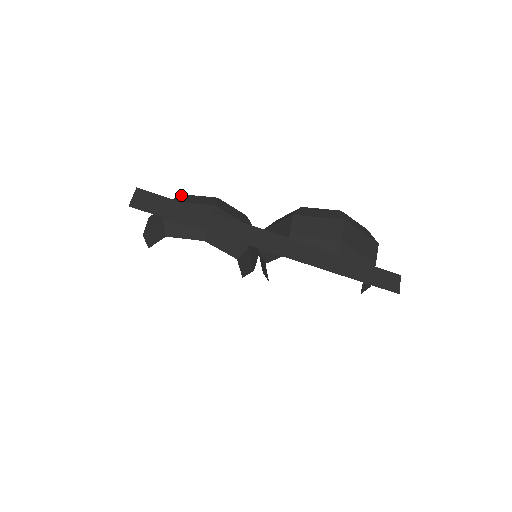
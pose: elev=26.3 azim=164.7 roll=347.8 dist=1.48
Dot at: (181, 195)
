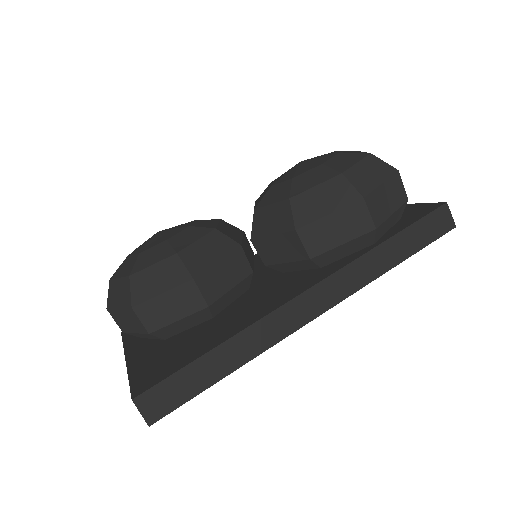
Dot at: (130, 280)
